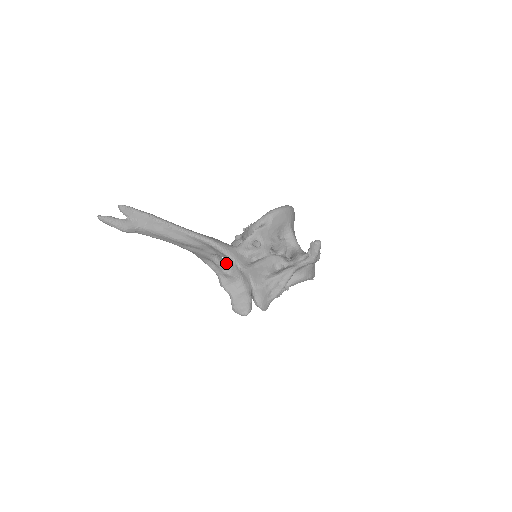
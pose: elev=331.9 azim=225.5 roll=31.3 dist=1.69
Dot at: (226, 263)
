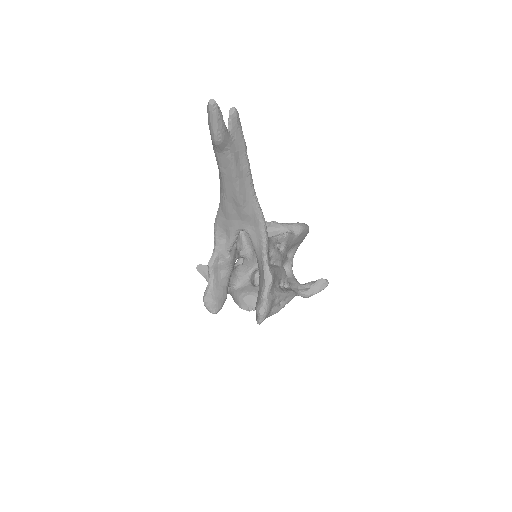
Dot at: occluded
